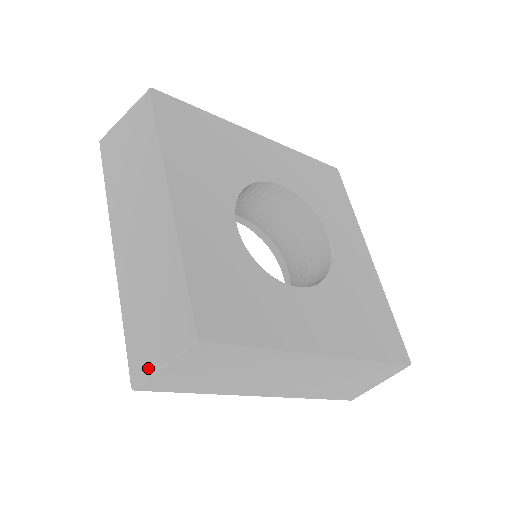
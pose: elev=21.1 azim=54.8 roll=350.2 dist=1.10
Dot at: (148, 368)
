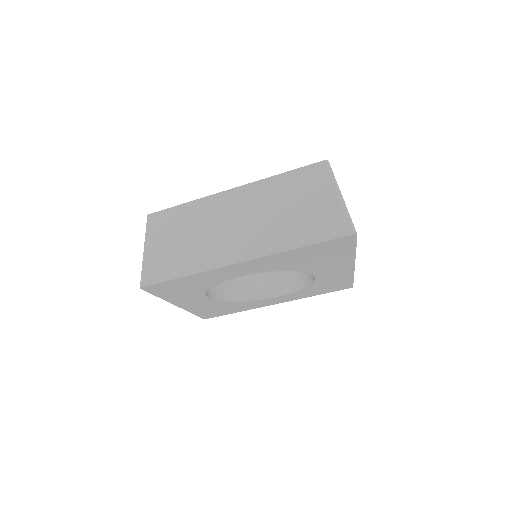
Dot at: occluded
